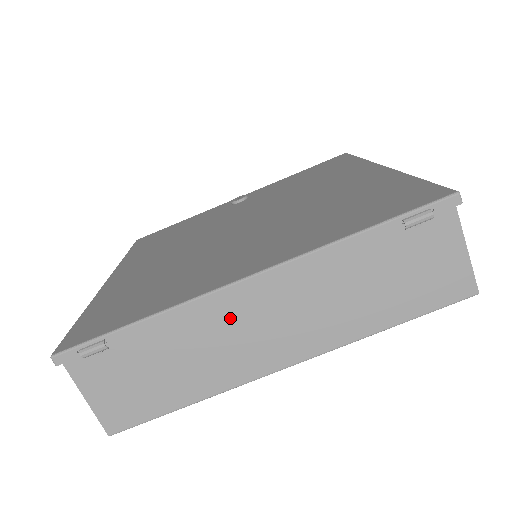
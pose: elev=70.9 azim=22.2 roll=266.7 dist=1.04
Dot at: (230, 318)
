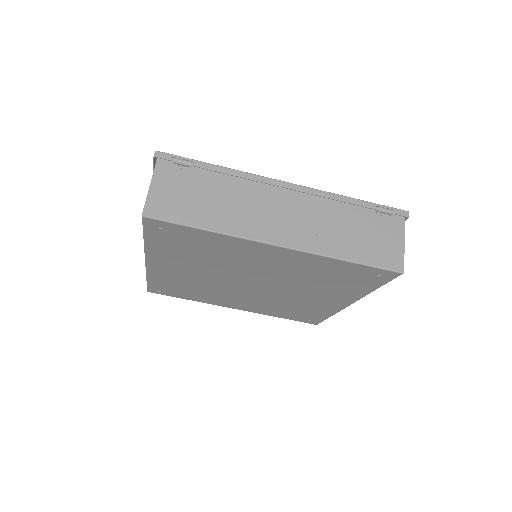
Dot at: (264, 197)
